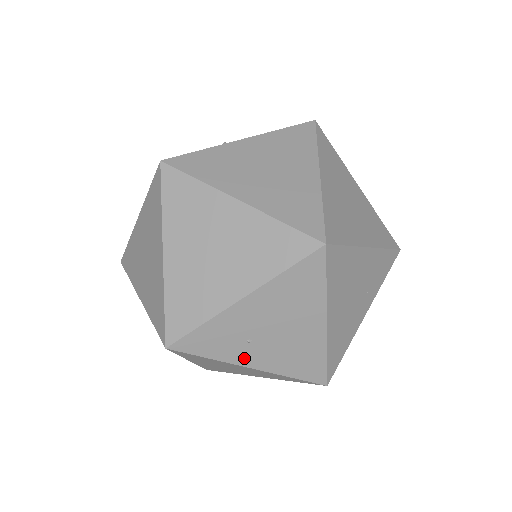
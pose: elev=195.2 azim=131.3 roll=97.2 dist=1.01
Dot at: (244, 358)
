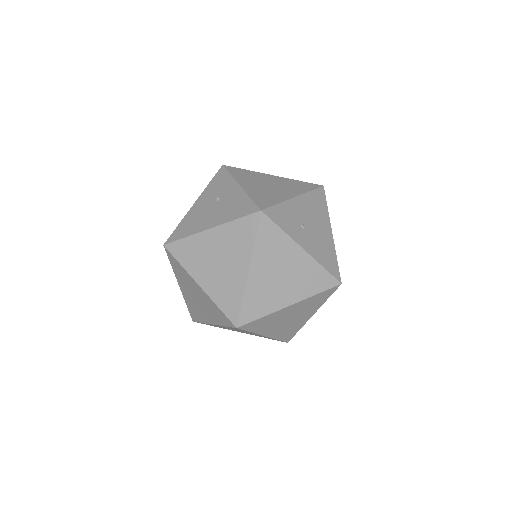
Dot at: (233, 330)
